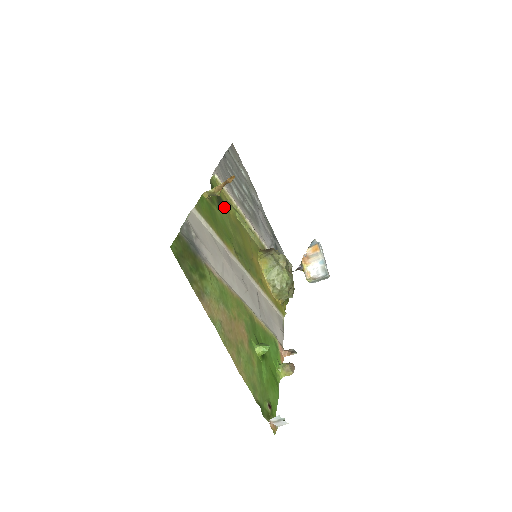
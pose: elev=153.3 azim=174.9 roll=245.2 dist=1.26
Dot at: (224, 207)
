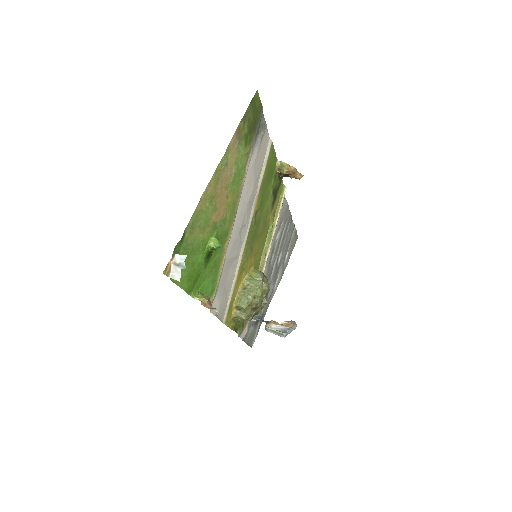
Dot at: (273, 202)
